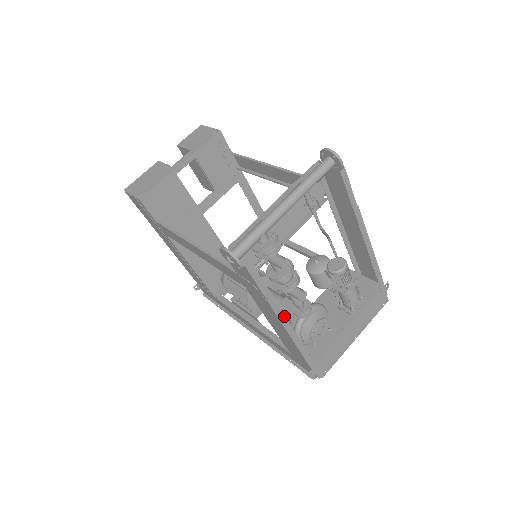
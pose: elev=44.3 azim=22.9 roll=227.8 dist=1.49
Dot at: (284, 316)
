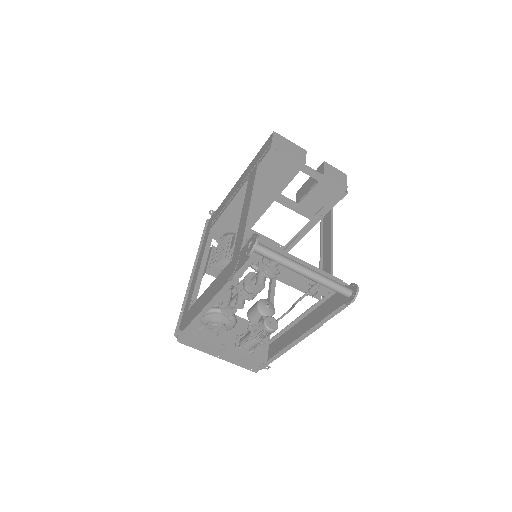
Dot at: occluded
